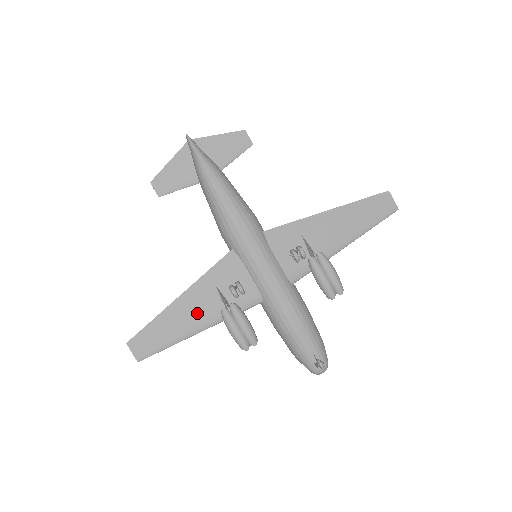
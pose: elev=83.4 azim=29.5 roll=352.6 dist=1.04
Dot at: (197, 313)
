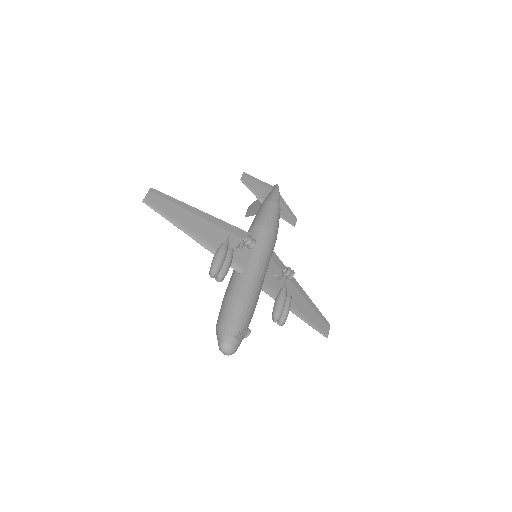
Dot at: (205, 230)
